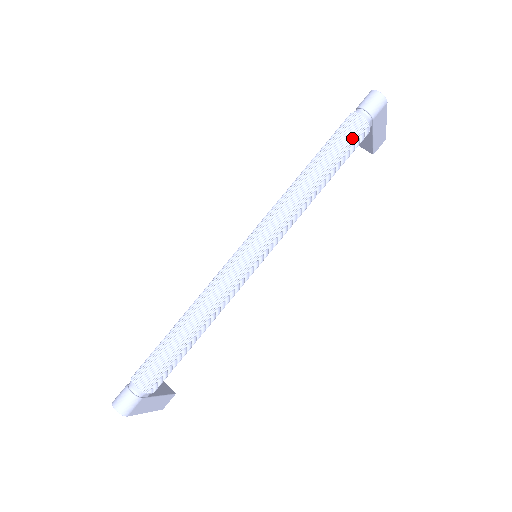
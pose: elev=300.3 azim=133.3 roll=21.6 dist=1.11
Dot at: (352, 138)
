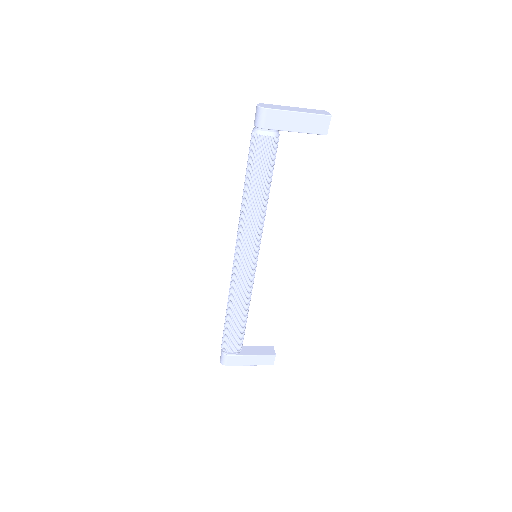
Dot at: (254, 153)
